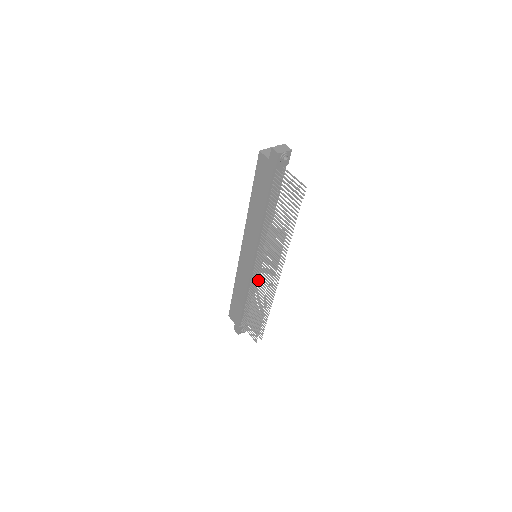
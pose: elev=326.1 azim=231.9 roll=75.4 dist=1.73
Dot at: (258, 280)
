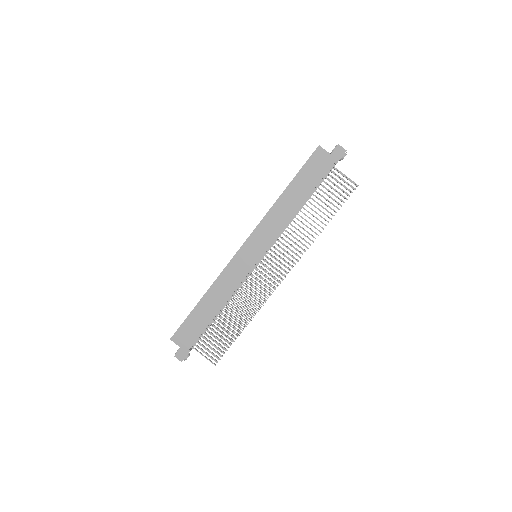
Dot at: occluded
